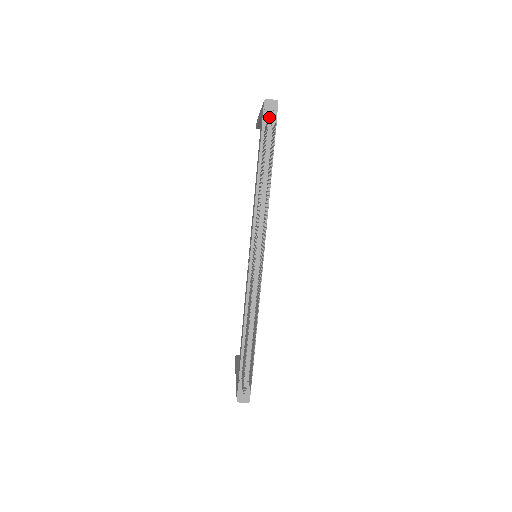
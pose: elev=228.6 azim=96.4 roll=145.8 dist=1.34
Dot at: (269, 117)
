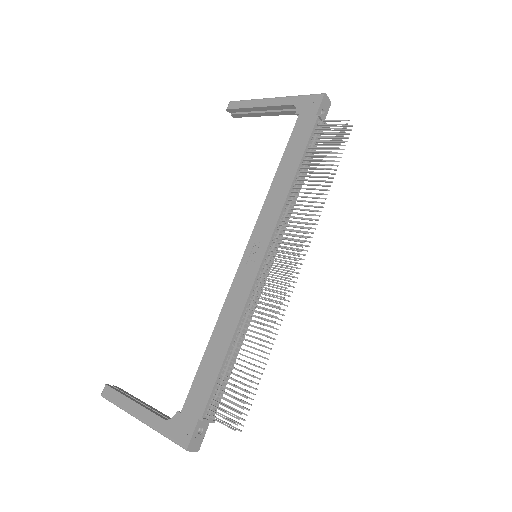
Dot at: (294, 111)
